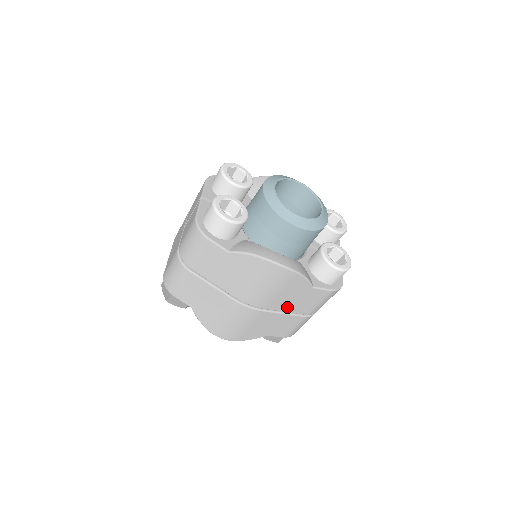
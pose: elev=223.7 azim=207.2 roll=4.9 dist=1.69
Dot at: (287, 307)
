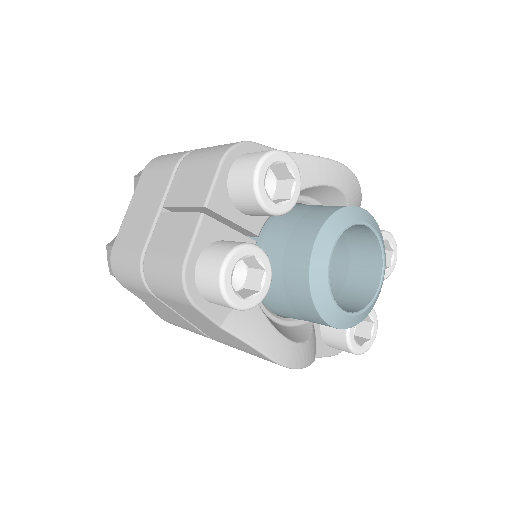
Dot at: occluded
